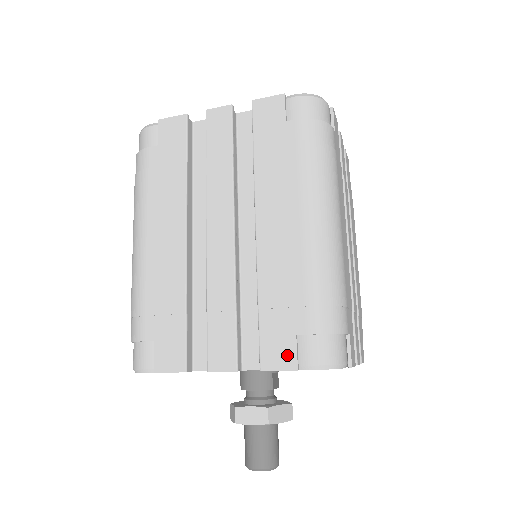
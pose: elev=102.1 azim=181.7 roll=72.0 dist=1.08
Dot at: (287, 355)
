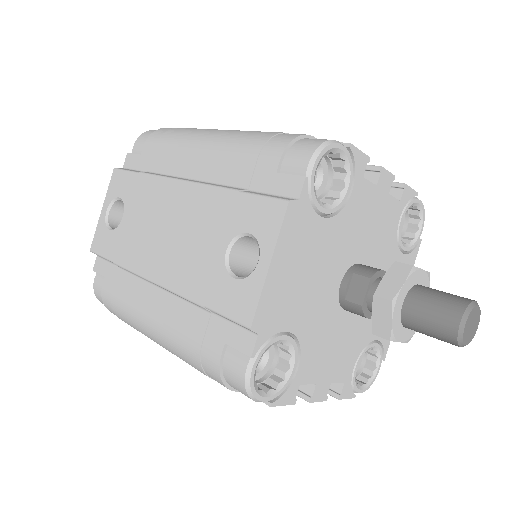
Dot at: occluded
